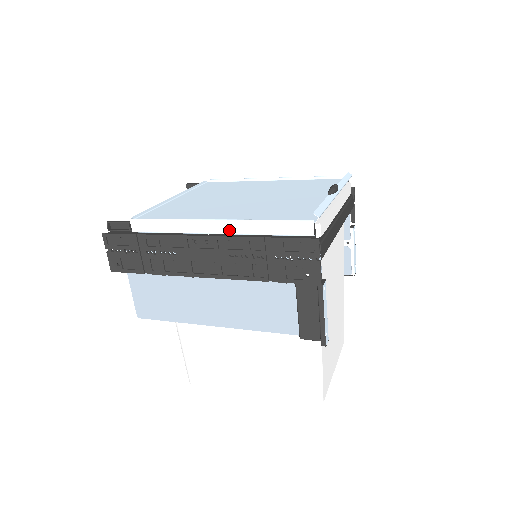
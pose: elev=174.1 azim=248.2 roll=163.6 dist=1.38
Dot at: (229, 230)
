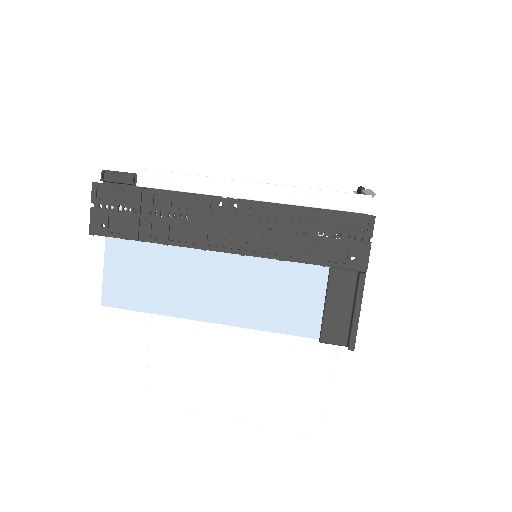
Dot at: (268, 196)
